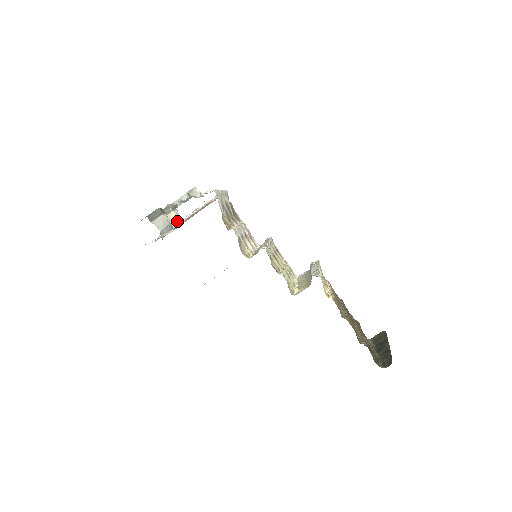
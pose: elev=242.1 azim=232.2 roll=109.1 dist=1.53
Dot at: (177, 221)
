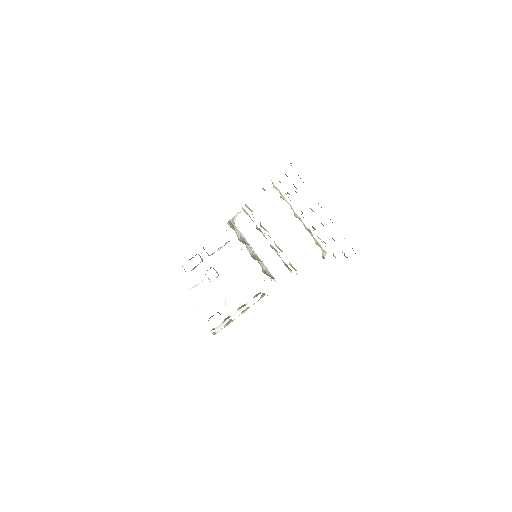
Dot at: occluded
